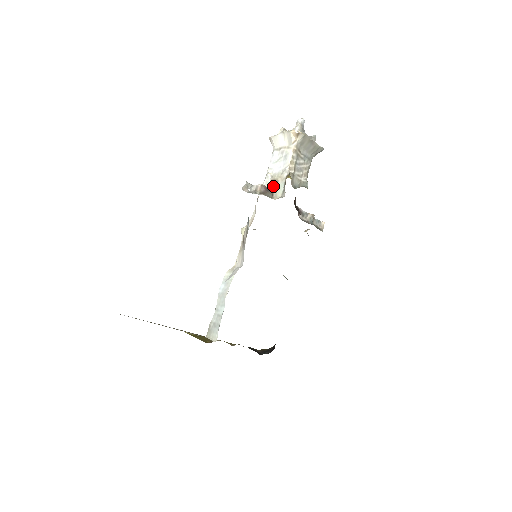
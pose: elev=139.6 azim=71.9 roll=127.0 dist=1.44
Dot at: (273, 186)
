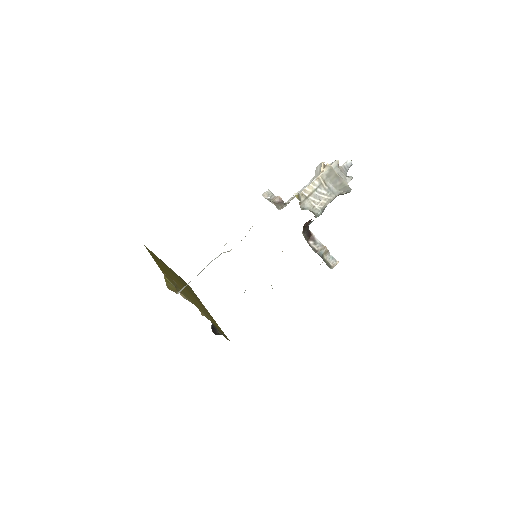
Dot at: (289, 202)
